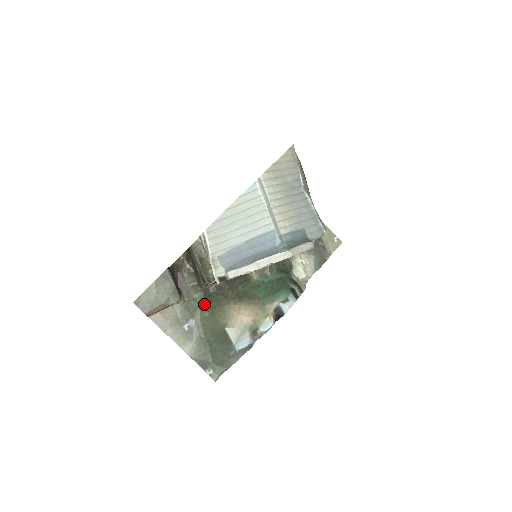
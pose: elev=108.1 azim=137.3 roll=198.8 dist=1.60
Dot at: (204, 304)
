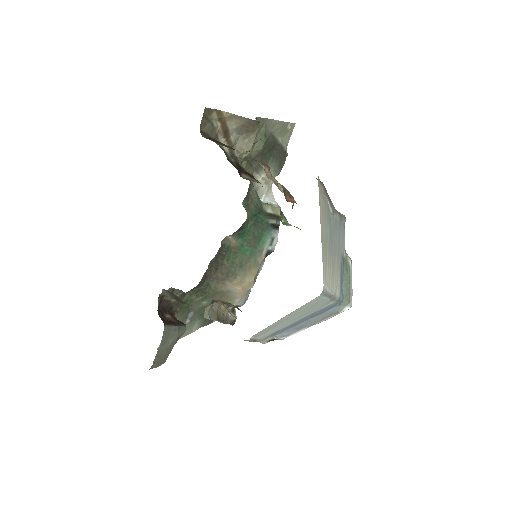
Dot at: (197, 298)
